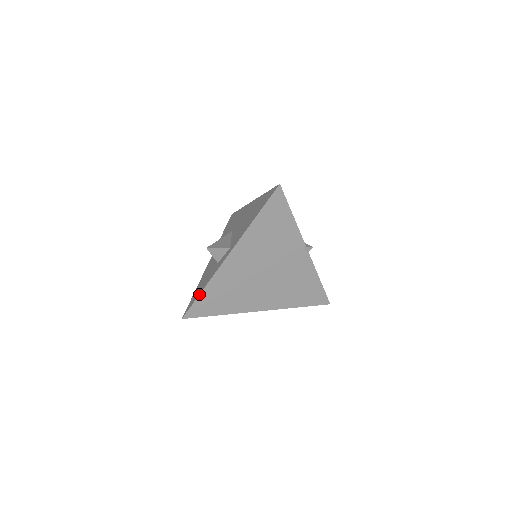
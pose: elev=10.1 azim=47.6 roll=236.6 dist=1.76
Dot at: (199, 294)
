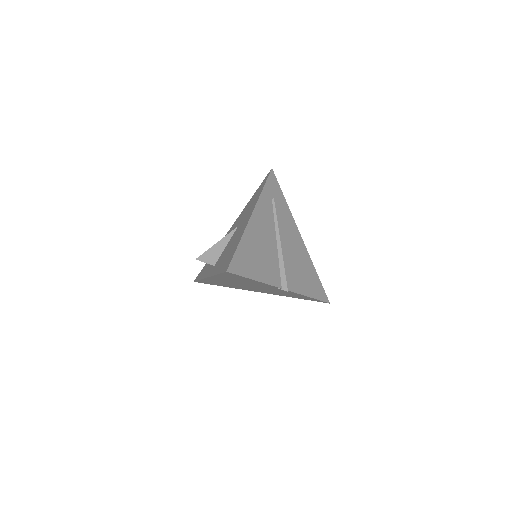
Dot at: (198, 280)
